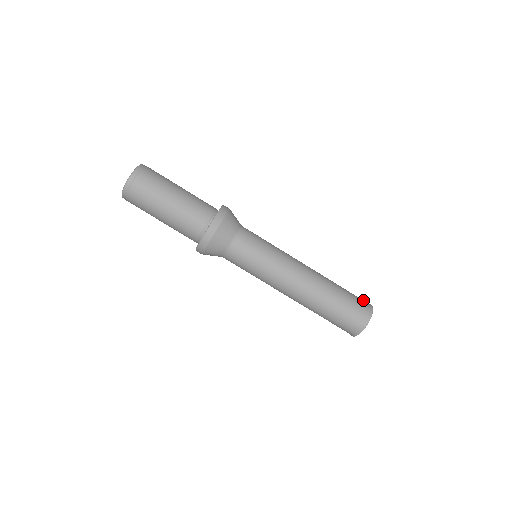
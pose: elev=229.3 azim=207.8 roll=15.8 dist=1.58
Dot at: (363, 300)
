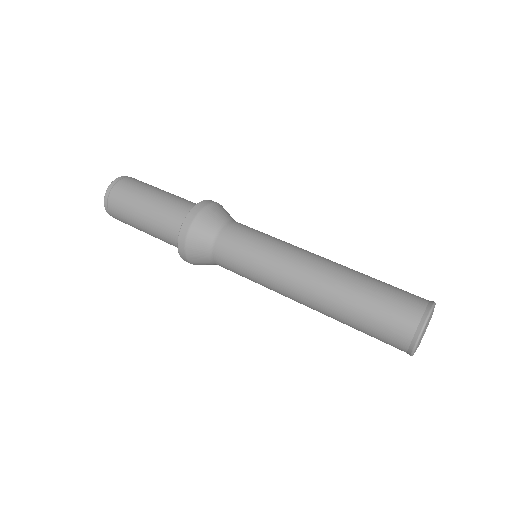
Dot at: (410, 313)
